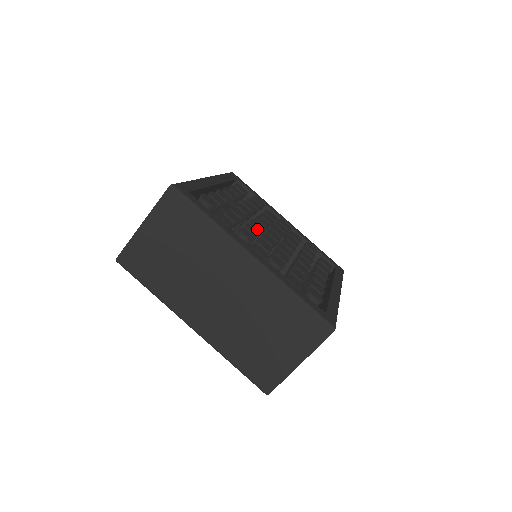
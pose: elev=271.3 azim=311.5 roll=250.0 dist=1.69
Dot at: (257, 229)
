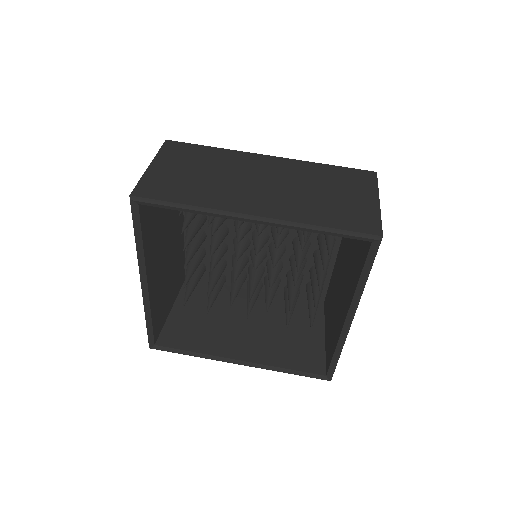
Dot at: occluded
